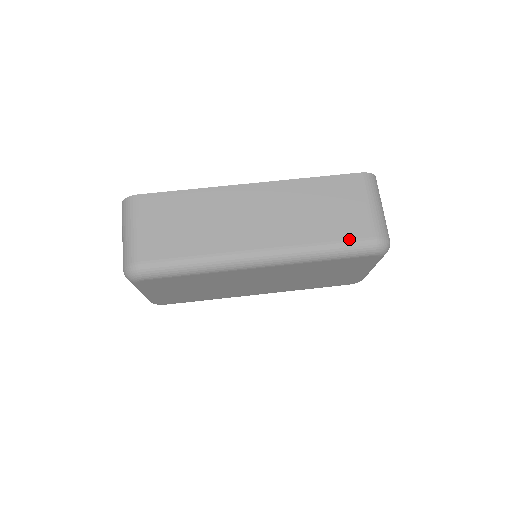
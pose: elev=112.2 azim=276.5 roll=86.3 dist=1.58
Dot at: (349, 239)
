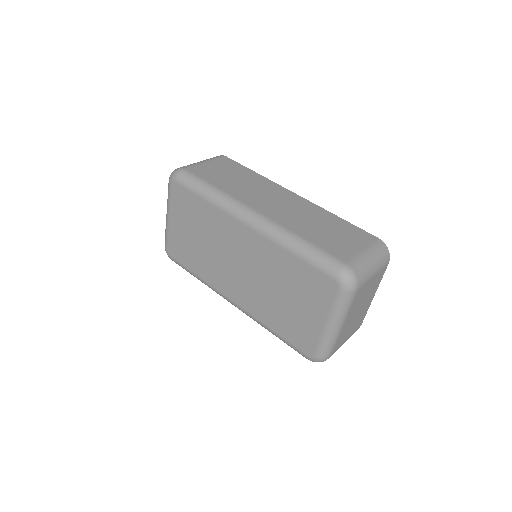
Dot at: (325, 250)
